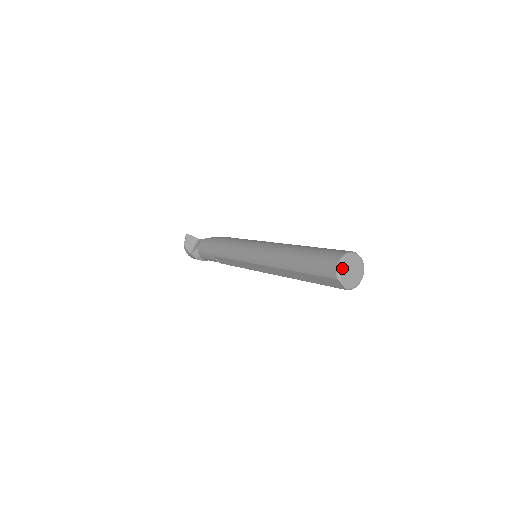
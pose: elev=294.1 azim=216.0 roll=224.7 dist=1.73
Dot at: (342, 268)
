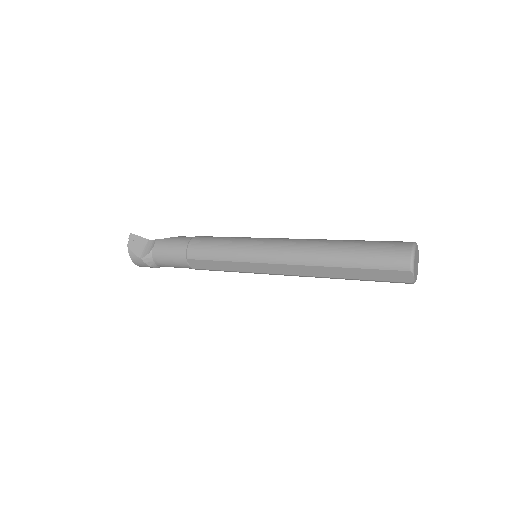
Dot at: (414, 259)
